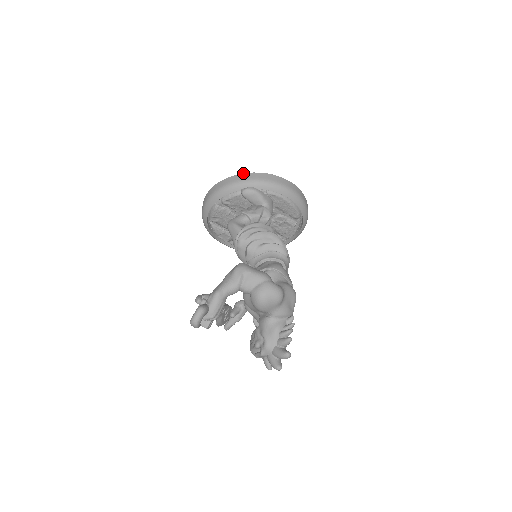
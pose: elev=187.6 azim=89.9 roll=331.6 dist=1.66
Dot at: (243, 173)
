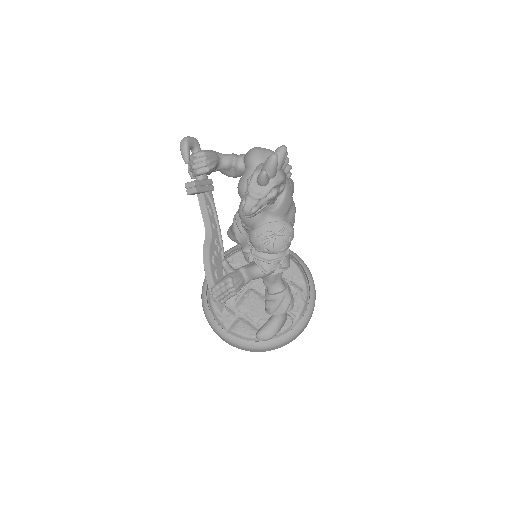
Dot at: occluded
